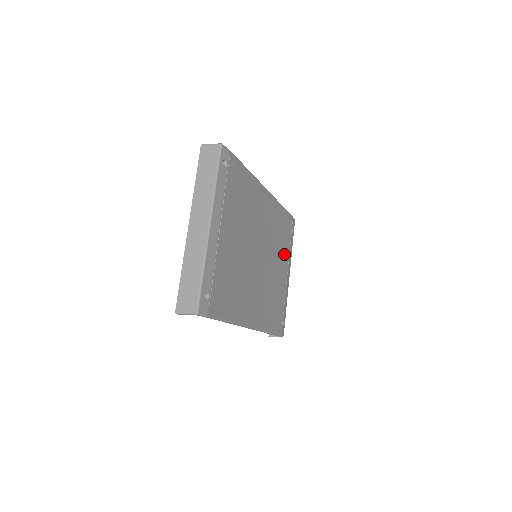
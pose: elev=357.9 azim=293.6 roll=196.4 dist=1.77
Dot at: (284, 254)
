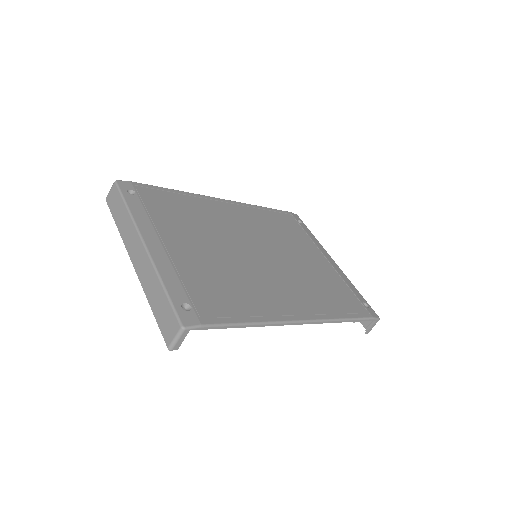
Dot at: (304, 244)
